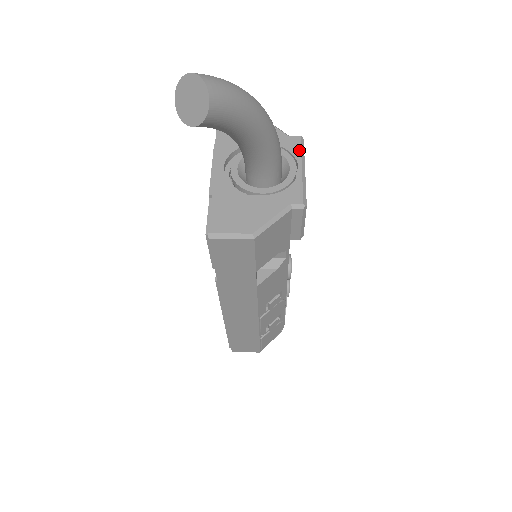
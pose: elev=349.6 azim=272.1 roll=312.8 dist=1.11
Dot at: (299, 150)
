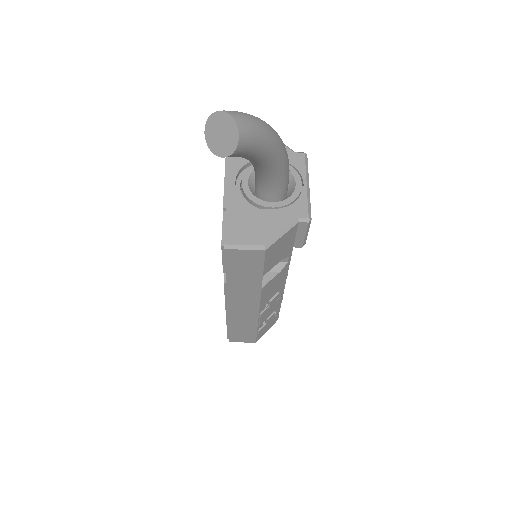
Dot at: (304, 166)
